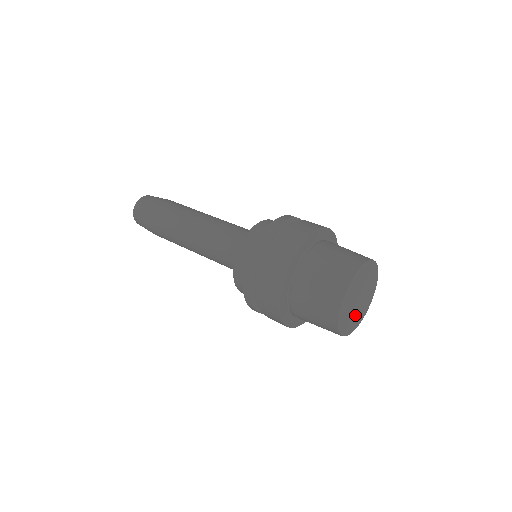
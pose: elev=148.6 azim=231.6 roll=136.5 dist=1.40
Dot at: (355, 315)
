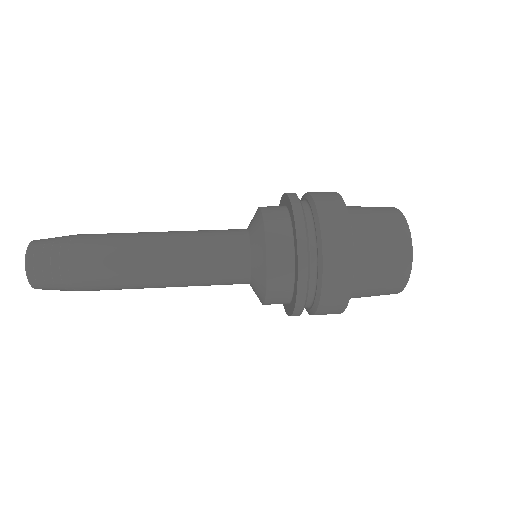
Dot at: occluded
